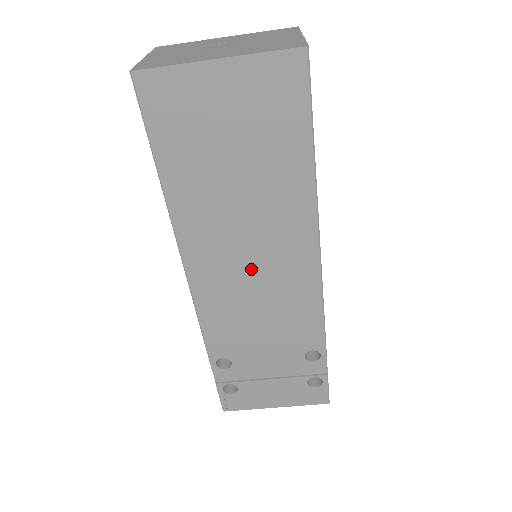
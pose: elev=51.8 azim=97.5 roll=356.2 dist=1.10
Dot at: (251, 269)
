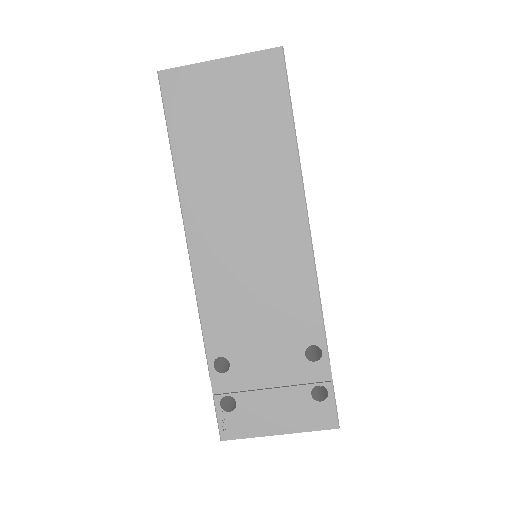
Dot at: (247, 243)
